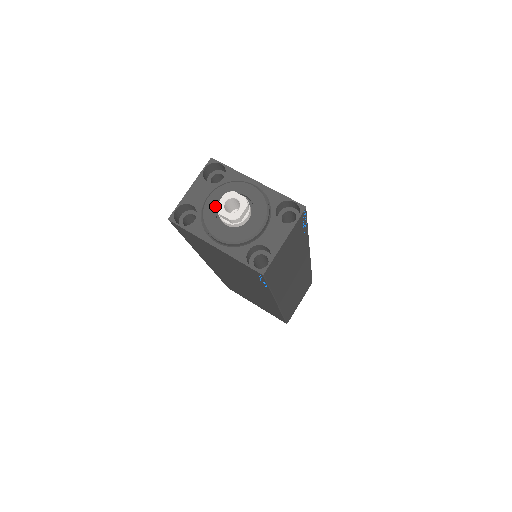
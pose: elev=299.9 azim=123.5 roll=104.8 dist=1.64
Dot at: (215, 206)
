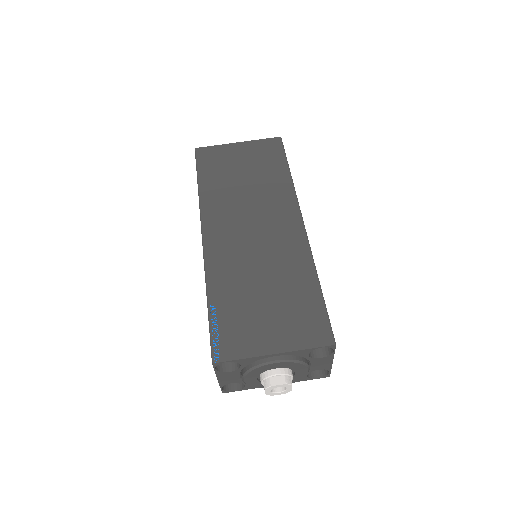
Dot at: (256, 381)
